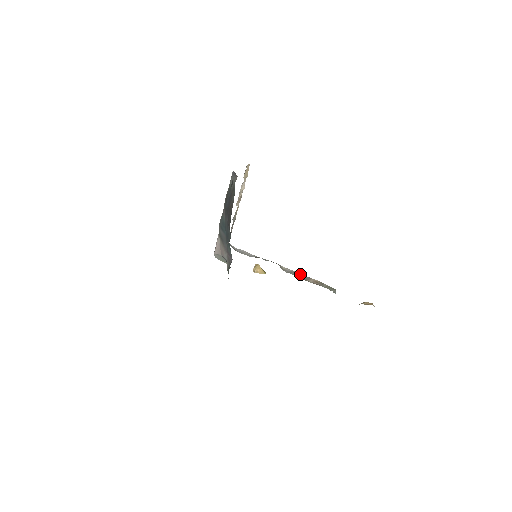
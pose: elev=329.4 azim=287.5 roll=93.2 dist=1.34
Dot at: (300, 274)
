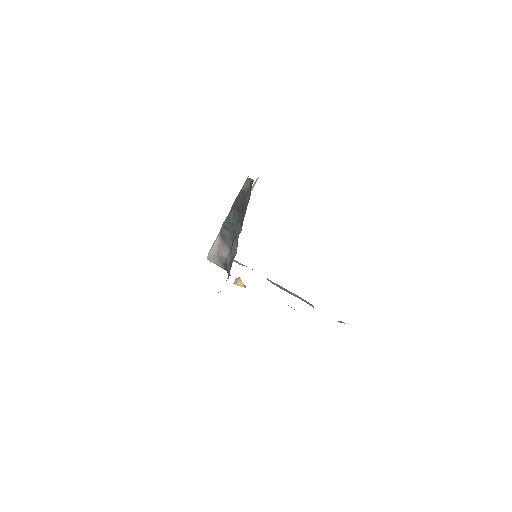
Dot at: occluded
